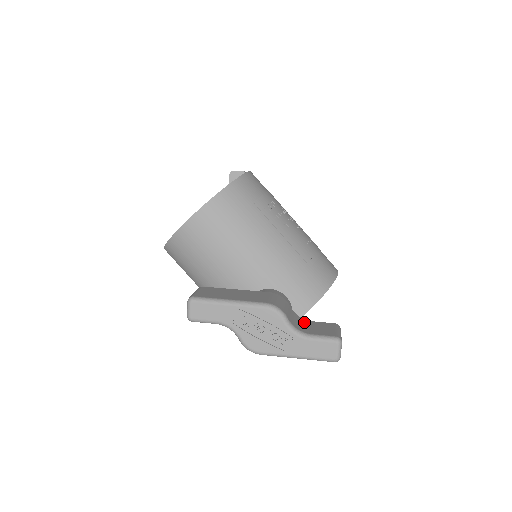
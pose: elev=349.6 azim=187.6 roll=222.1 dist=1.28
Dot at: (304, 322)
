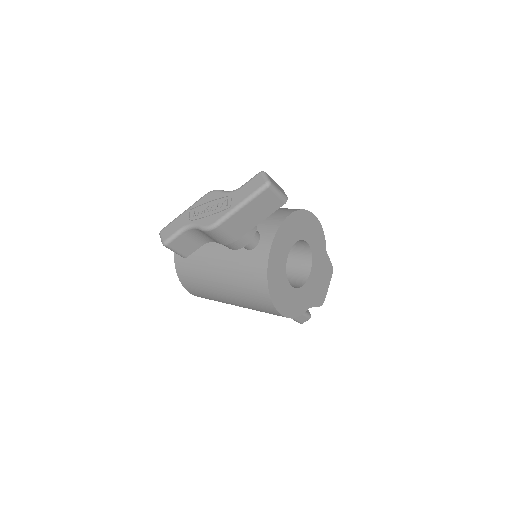
Dot at: occluded
